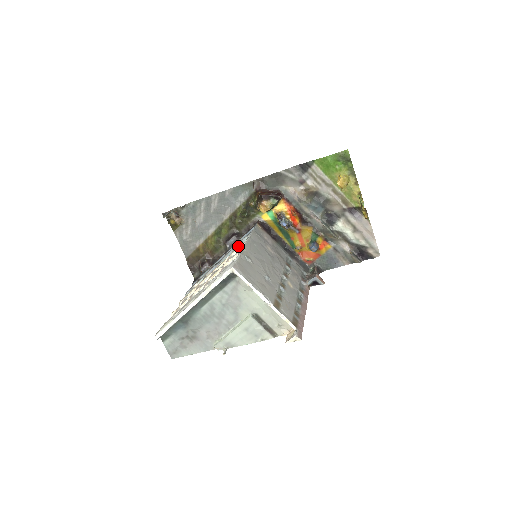
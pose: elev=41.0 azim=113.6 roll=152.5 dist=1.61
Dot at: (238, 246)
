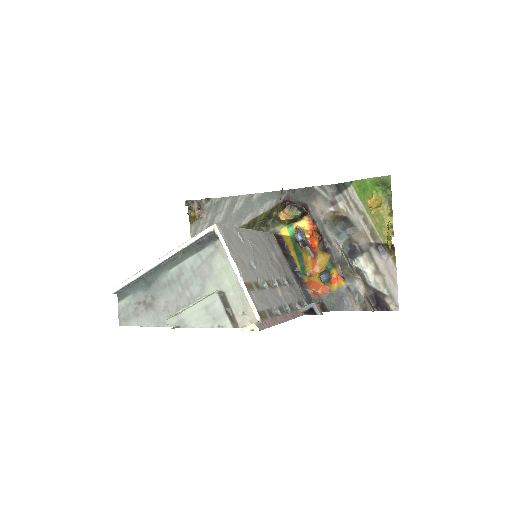
Dot at: occluded
